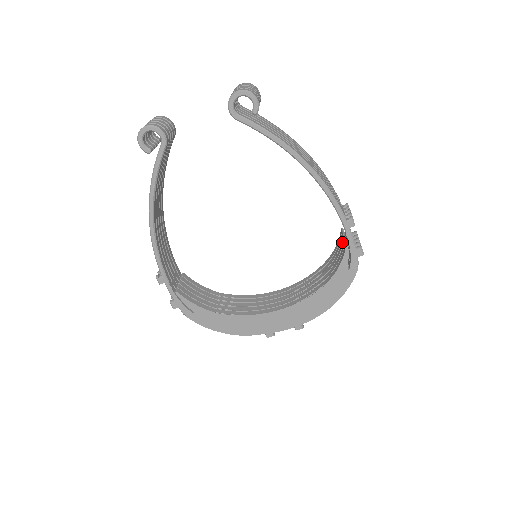
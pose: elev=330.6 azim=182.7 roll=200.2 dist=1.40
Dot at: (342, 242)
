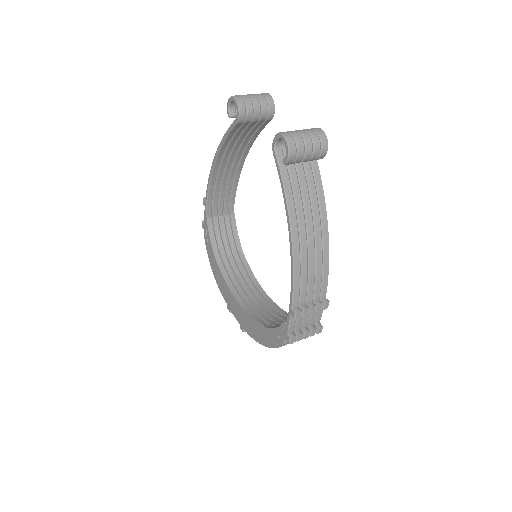
Dot at: occluded
